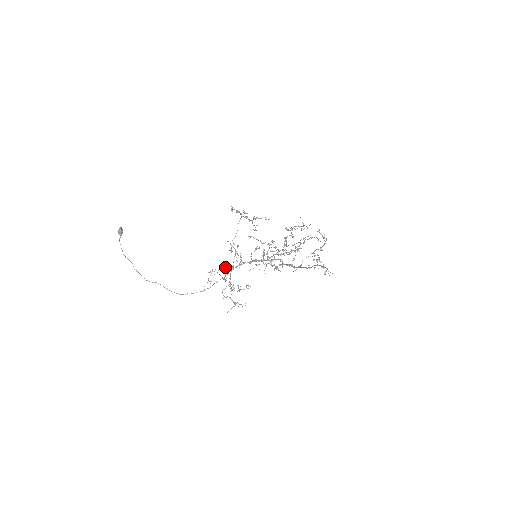
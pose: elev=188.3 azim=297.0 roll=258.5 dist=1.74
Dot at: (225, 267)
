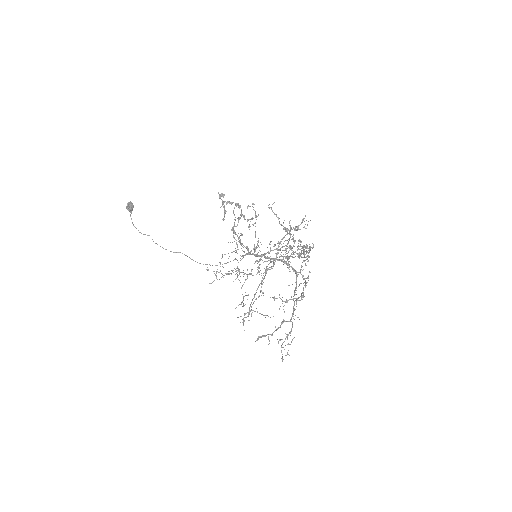
Dot at: (216, 273)
